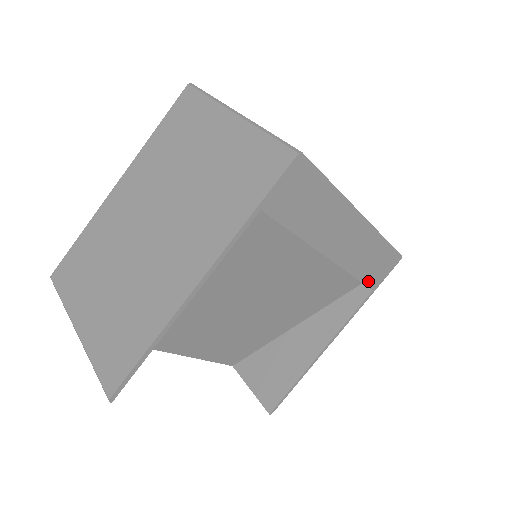
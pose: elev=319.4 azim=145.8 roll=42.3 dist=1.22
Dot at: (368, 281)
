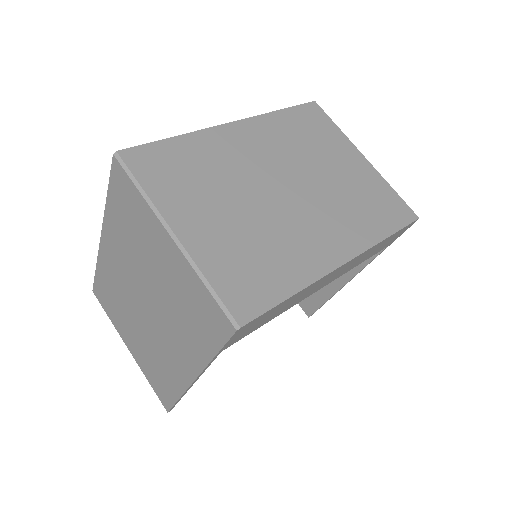
Dot at: (378, 251)
